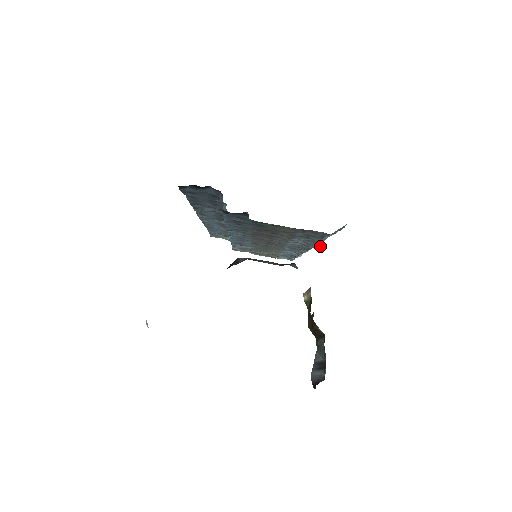
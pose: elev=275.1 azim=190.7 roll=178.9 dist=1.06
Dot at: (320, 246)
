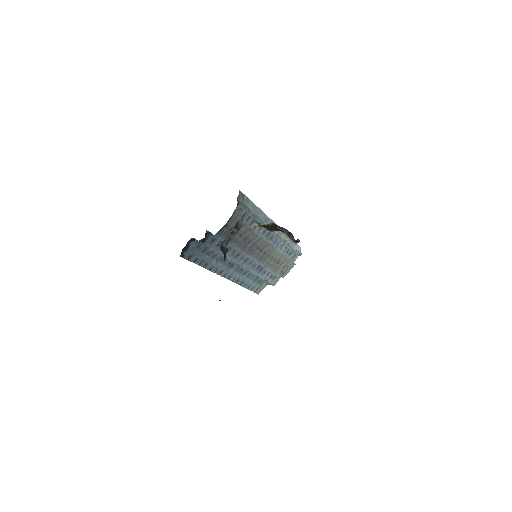
Dot at: (271, 220)
